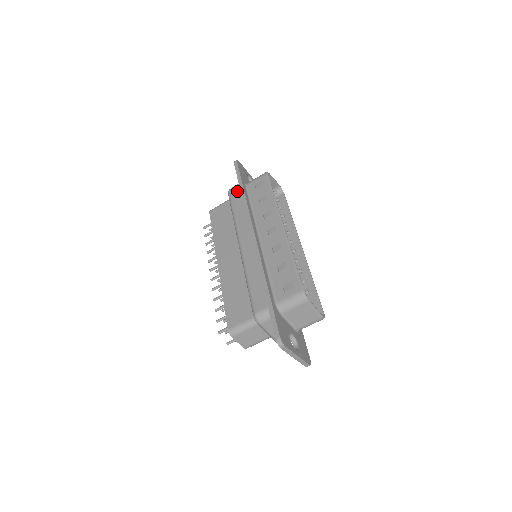
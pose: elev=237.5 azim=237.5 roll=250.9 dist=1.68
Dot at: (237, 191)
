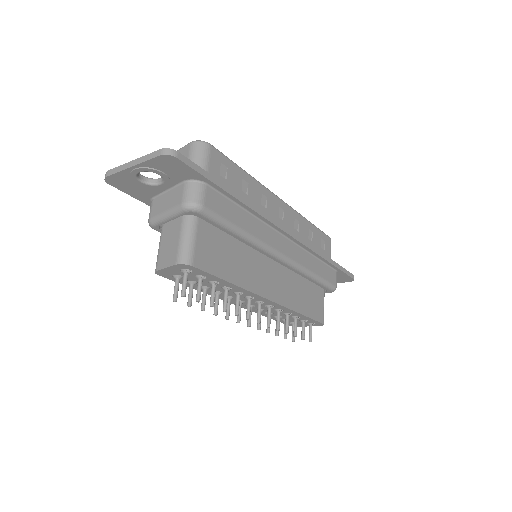
Dot at: occluded
